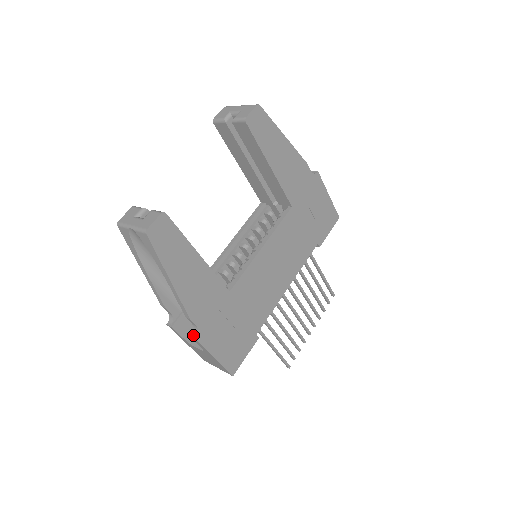
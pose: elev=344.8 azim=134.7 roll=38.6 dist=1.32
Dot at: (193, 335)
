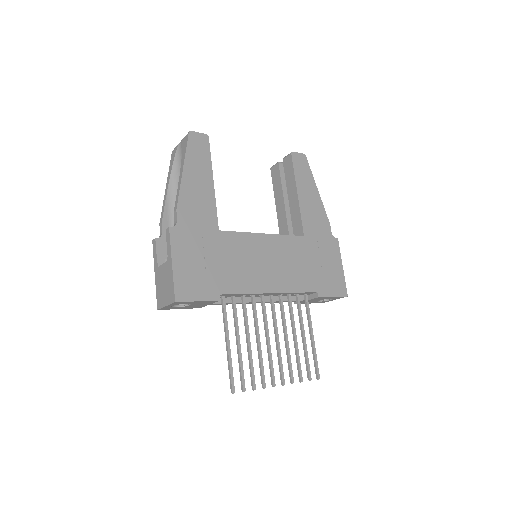
Dot at: (169, 228)
